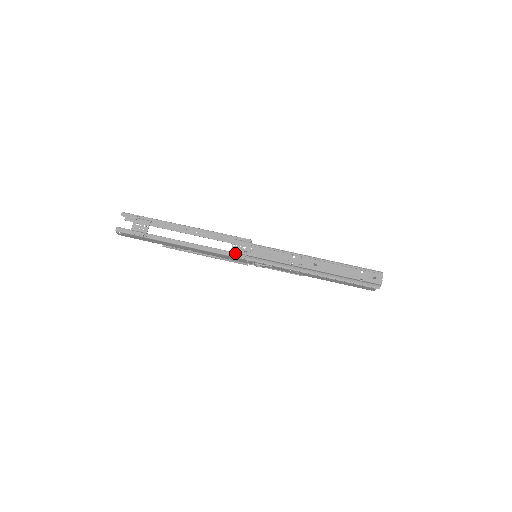
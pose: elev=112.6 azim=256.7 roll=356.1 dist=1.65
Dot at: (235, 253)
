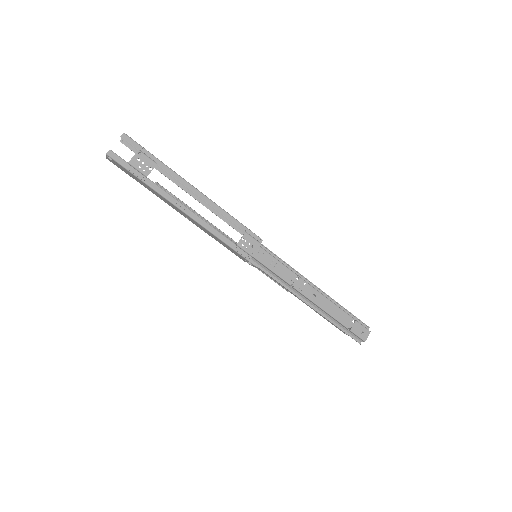
Dot at: (240, 248)
